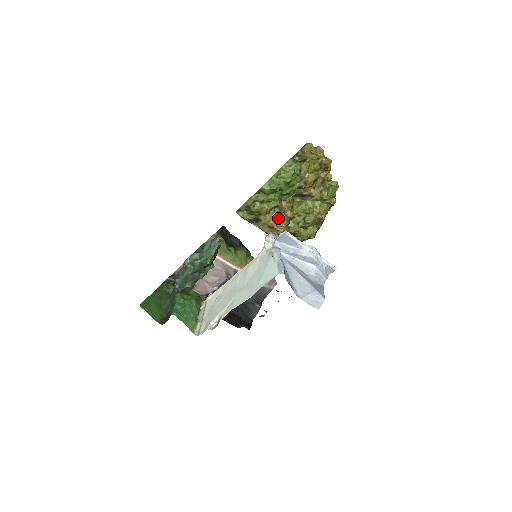
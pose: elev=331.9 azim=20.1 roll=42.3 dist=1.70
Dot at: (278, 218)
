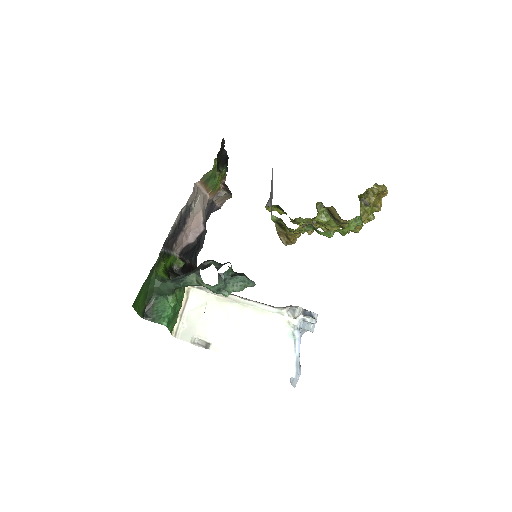
Dot at: occluded
